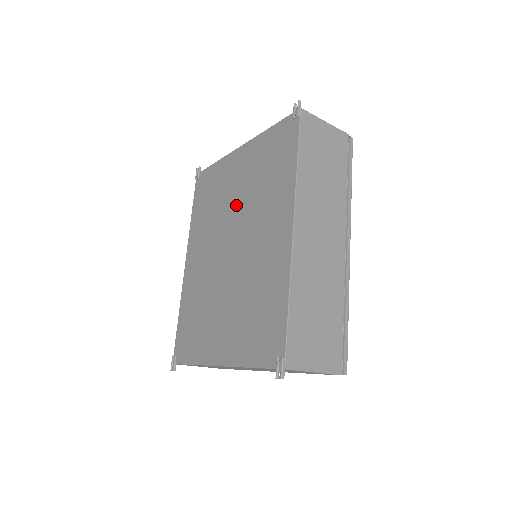
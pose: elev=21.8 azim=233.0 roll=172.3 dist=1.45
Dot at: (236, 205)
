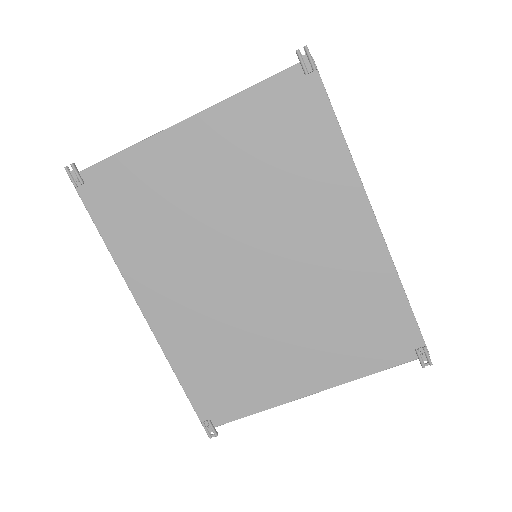
Dot at: (231, 209)
